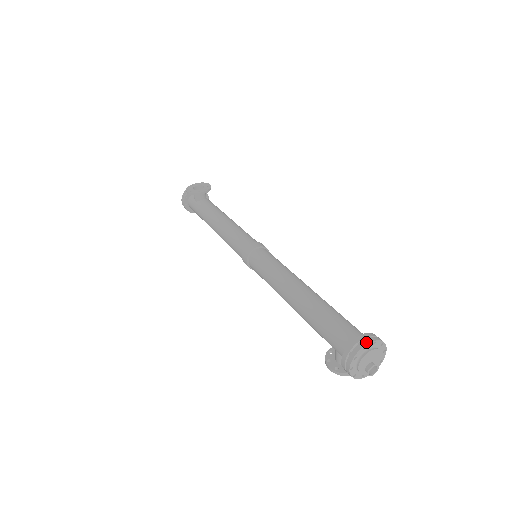
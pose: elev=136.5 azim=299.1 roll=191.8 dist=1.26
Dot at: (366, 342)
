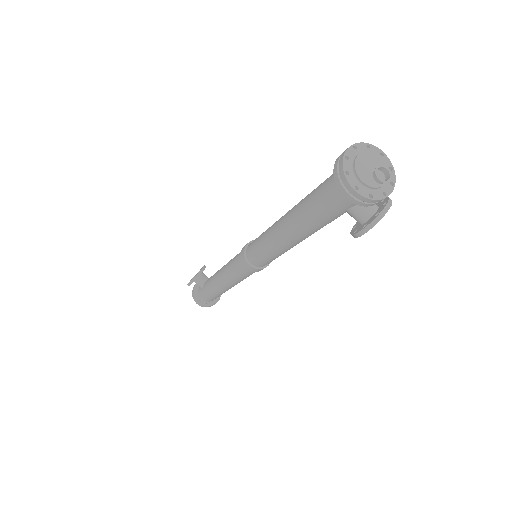
Dot at: (344, 152)
